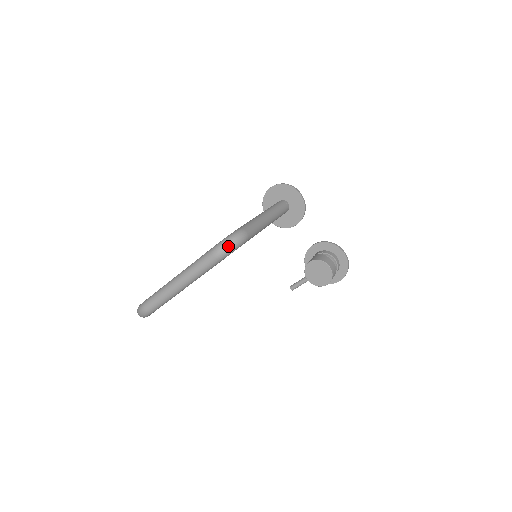
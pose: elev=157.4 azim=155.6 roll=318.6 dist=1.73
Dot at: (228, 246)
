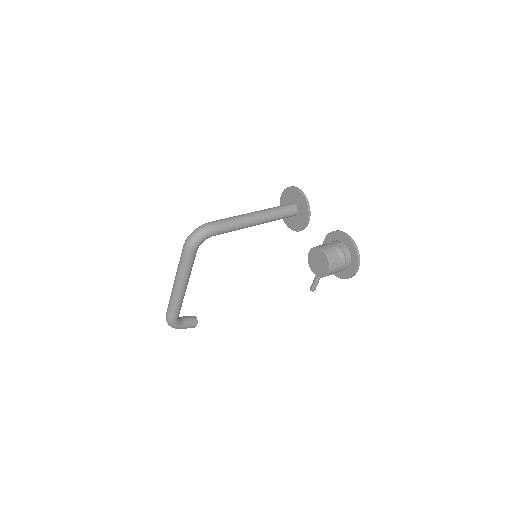
Dot at: (191, 237)
